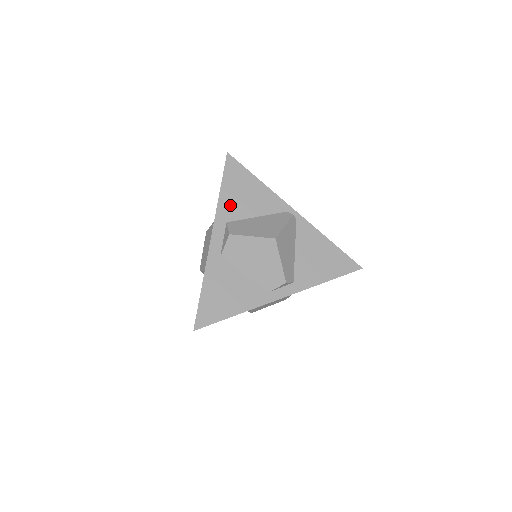
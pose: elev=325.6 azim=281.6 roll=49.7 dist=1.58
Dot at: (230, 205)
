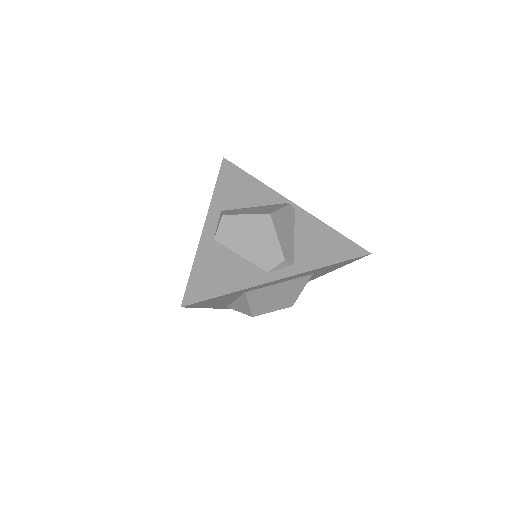
Dot at: (225, 197)
